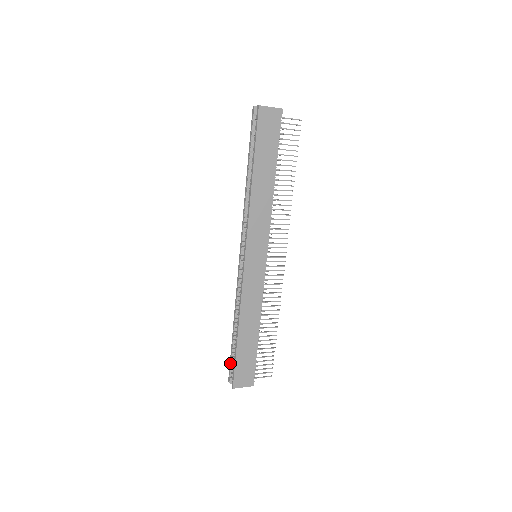
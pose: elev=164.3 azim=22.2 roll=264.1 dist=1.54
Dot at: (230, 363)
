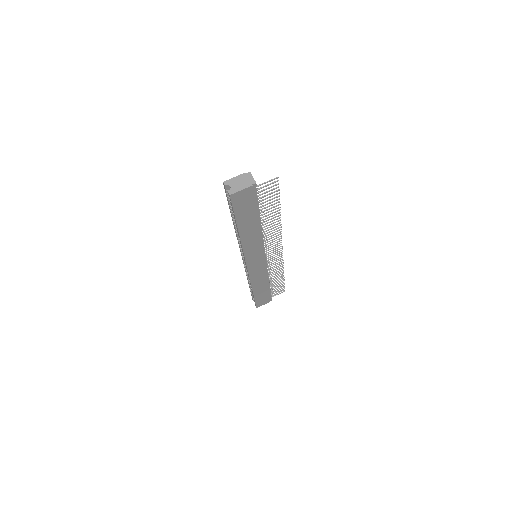
Dot at: (251, 295)
